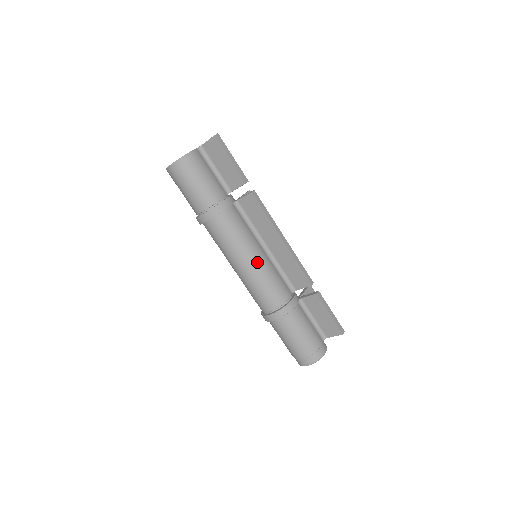
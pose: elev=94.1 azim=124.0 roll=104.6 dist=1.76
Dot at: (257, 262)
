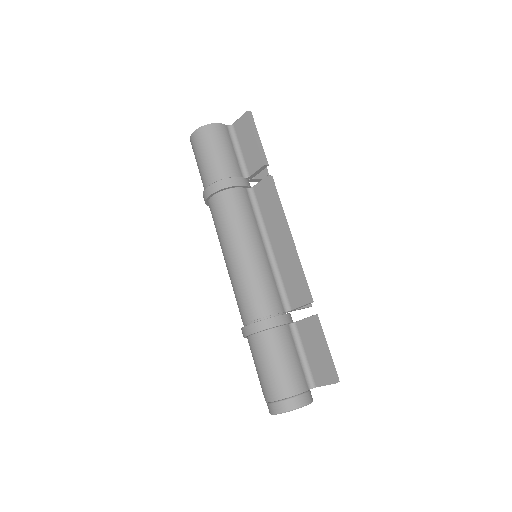
Dot at: (251, 255)
